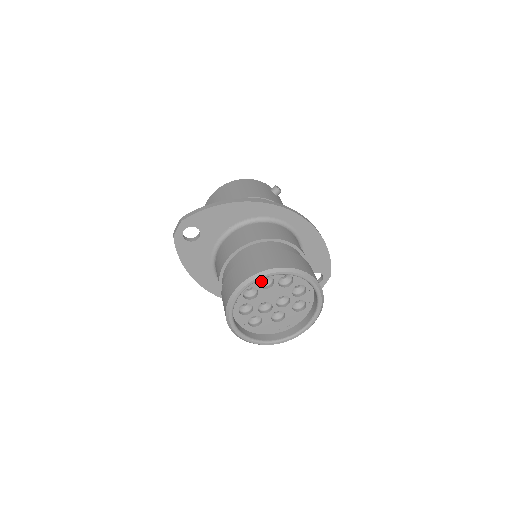
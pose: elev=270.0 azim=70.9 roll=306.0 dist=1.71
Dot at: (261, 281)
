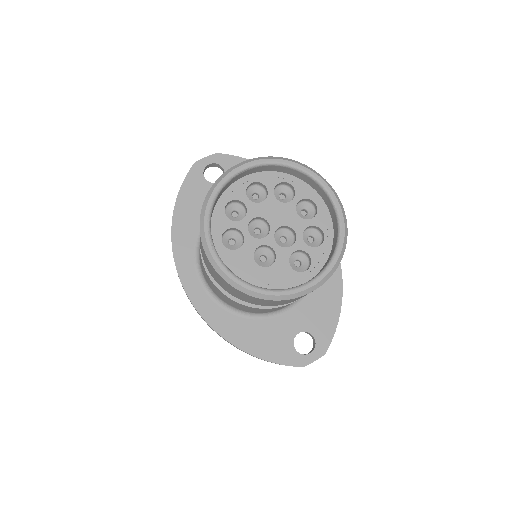
Dot at: (276, 195)
